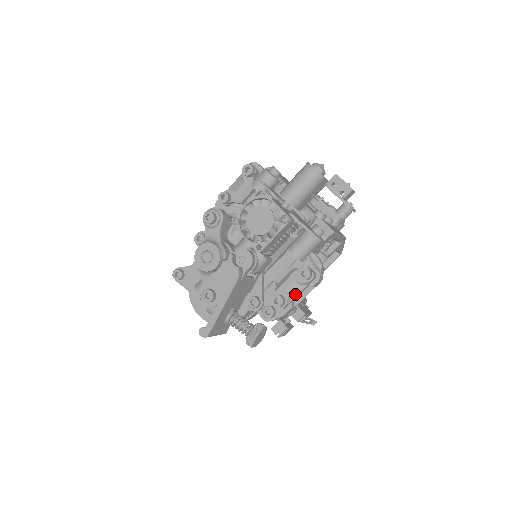
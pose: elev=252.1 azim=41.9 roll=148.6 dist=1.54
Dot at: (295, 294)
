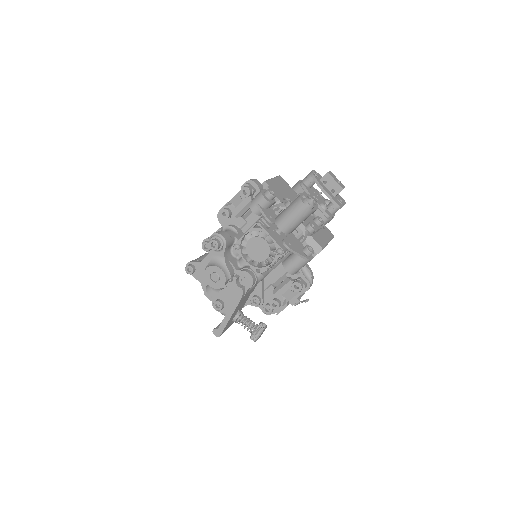
Dot at: (289, 298)
